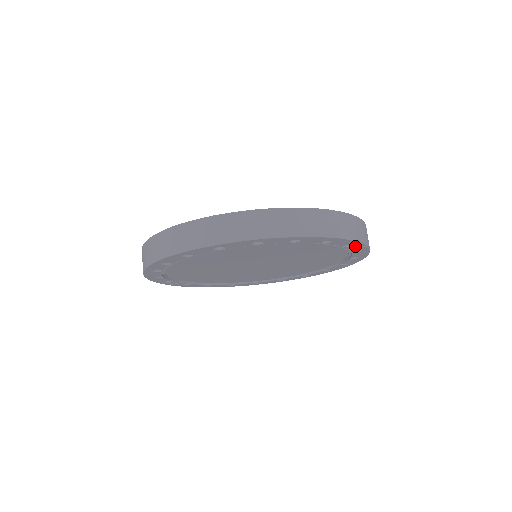
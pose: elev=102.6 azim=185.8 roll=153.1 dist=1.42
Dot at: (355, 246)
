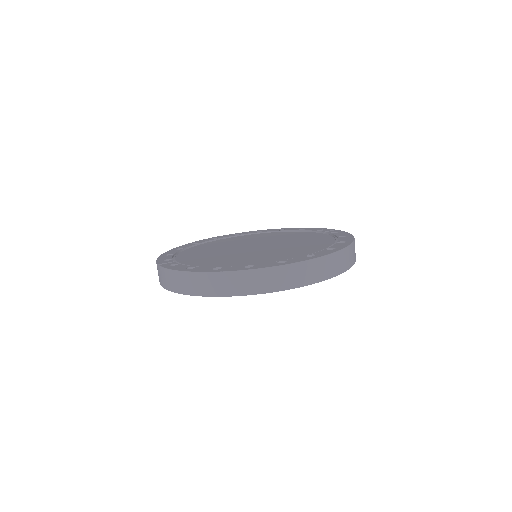
Dot at: occluded
